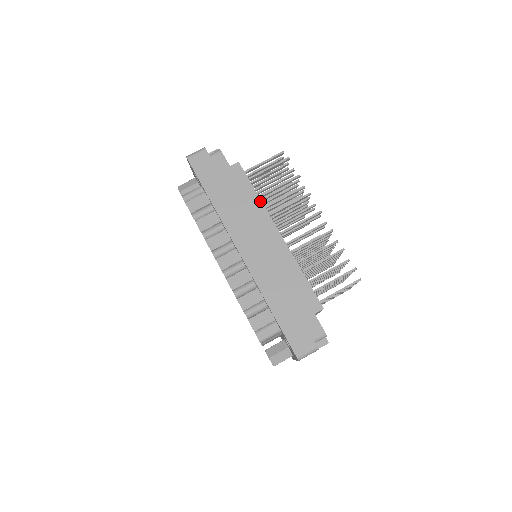
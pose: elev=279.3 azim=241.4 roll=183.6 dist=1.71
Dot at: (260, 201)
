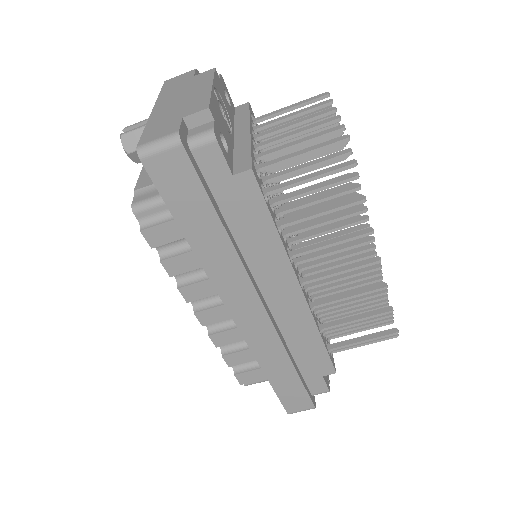
Dot at: (280, 244)
